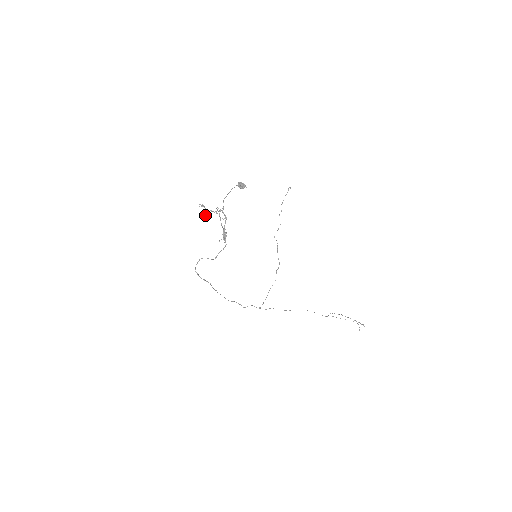
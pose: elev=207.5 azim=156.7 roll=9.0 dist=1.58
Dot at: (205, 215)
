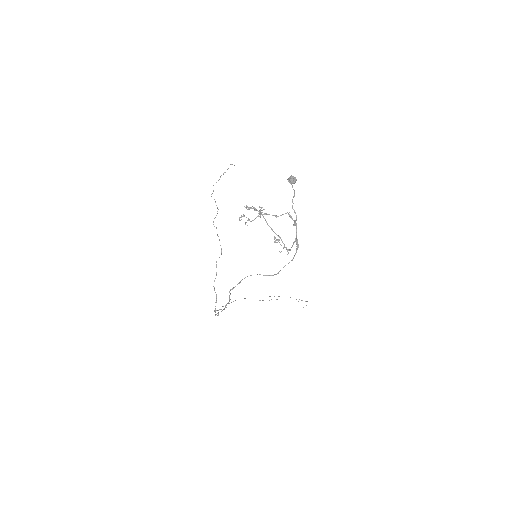
Dot at: (249, 219)
